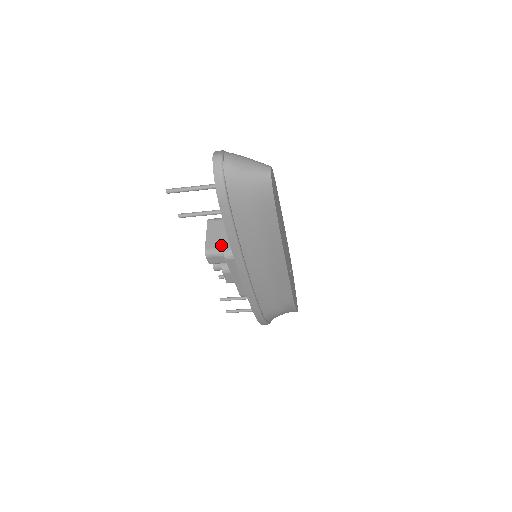
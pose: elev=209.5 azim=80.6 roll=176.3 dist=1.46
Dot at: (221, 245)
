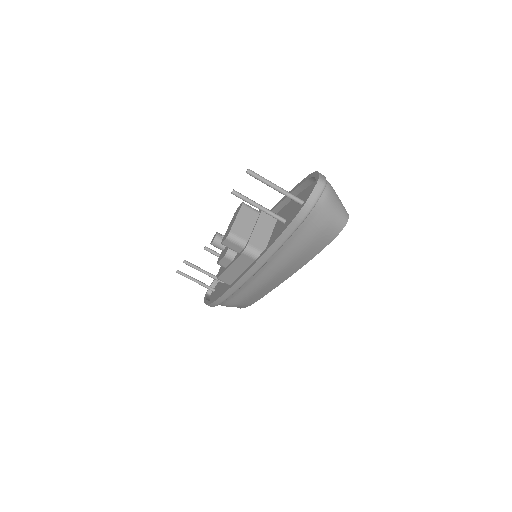
Dot at: (246, 237)
